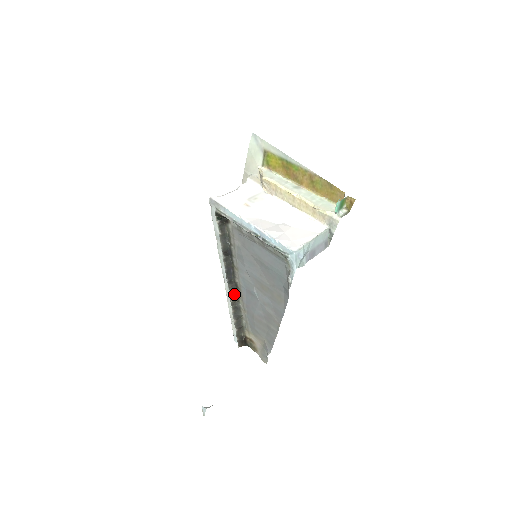
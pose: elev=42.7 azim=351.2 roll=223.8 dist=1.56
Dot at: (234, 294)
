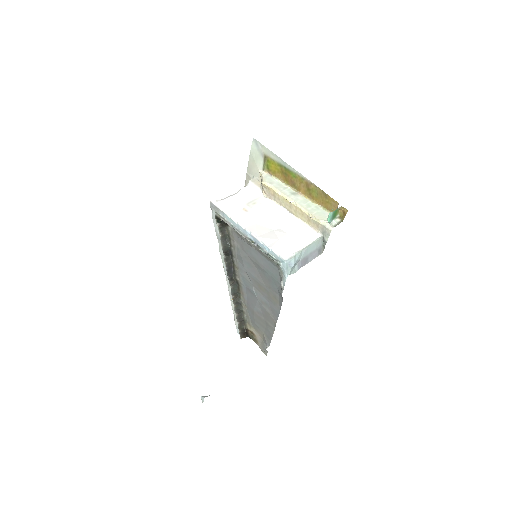
Dot at: (235, 290)
